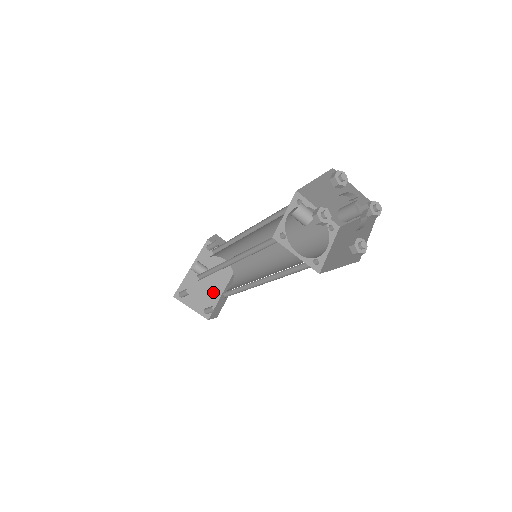
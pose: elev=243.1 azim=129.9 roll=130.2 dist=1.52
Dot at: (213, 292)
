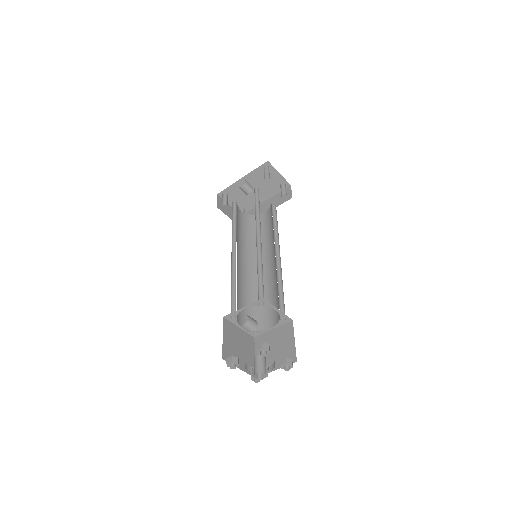
Dot at: (254, 200)
